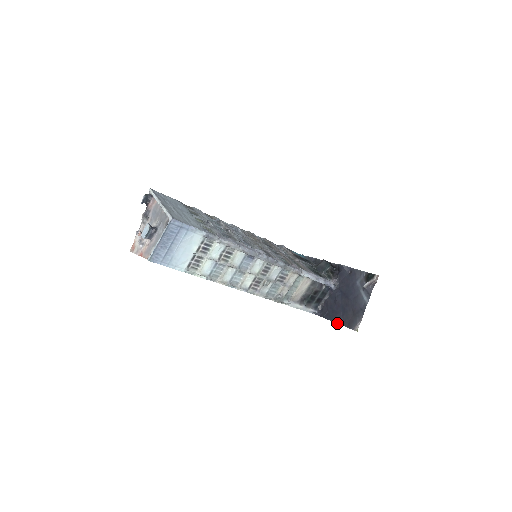
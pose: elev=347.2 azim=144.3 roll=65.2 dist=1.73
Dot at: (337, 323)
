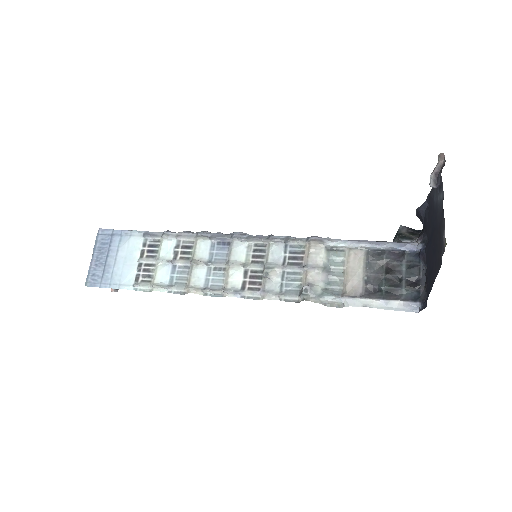
Dot at: (434, 279)
